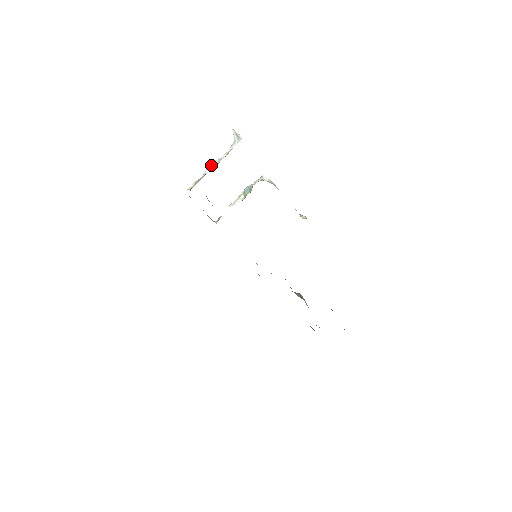
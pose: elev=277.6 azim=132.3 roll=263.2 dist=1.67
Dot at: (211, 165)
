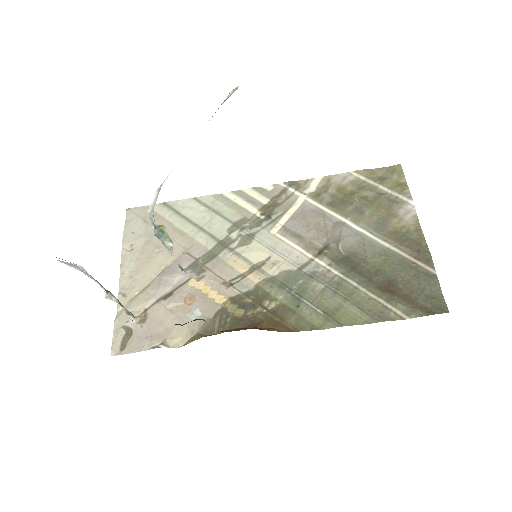
Dot at: (110, 299)
